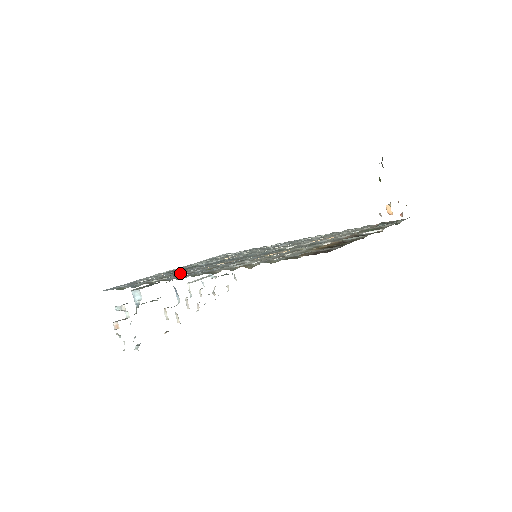
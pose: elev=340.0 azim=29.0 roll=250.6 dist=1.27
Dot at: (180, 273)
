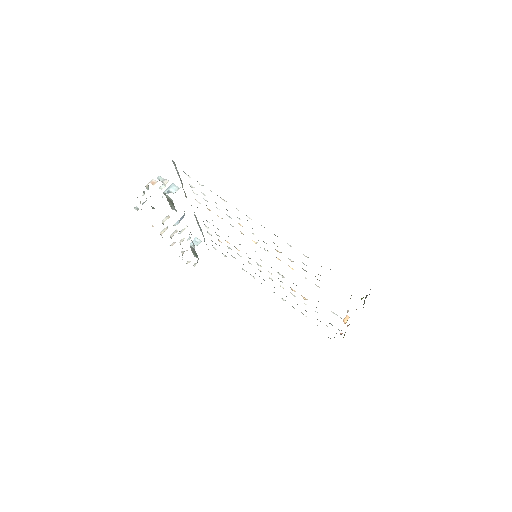
Dot at: occluded
